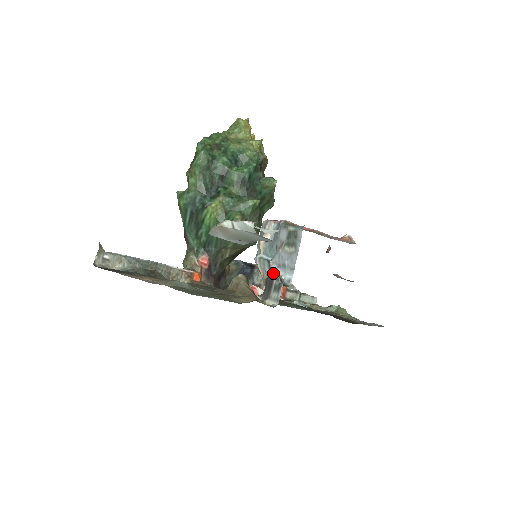
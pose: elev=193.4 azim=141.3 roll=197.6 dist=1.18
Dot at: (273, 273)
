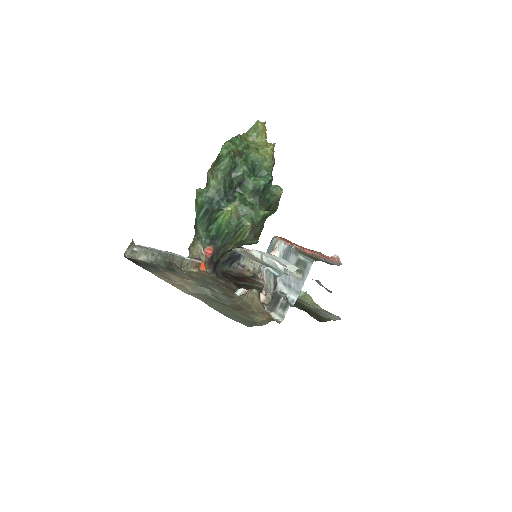
Dot at: (279, 290)
